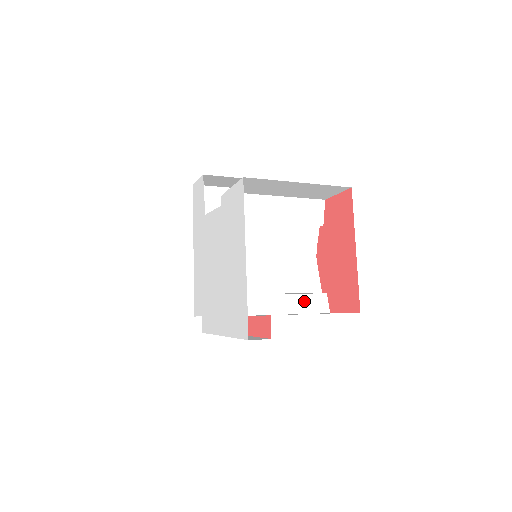
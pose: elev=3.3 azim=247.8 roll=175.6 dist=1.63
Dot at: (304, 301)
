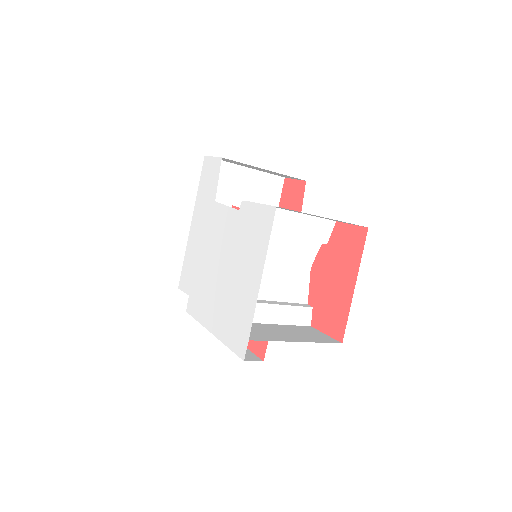
Dot at: (292, 313)
